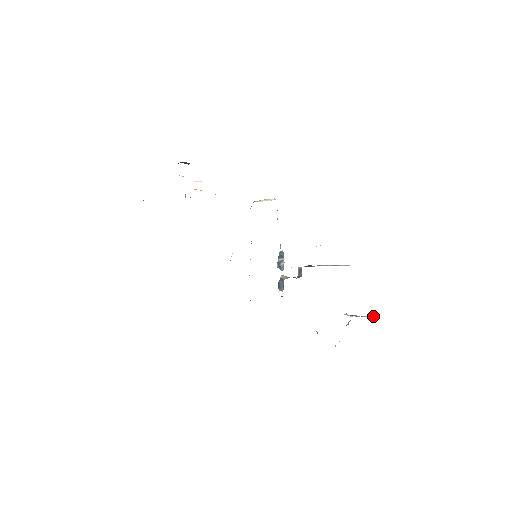
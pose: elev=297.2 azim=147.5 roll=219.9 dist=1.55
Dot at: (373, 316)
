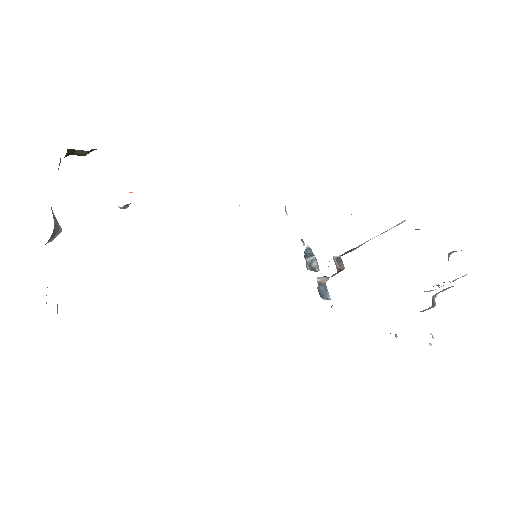
Dot at: (465, 275)
